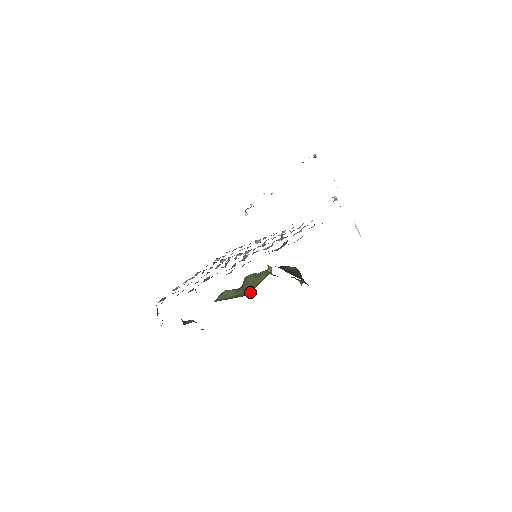
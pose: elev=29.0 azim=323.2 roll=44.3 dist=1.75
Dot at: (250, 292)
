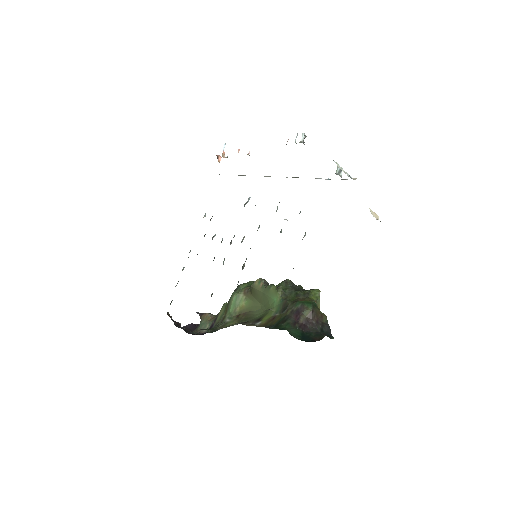
Dot at: (263, 306)
